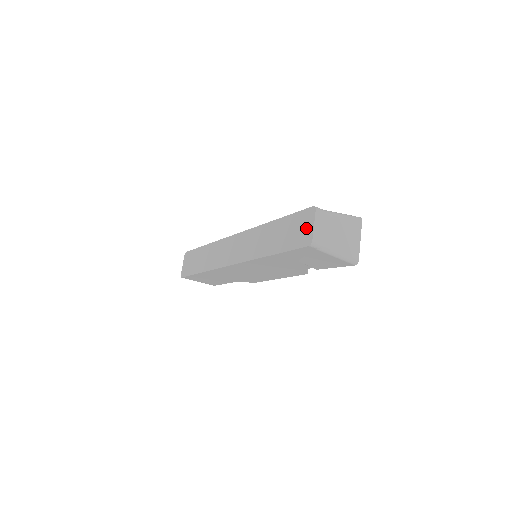
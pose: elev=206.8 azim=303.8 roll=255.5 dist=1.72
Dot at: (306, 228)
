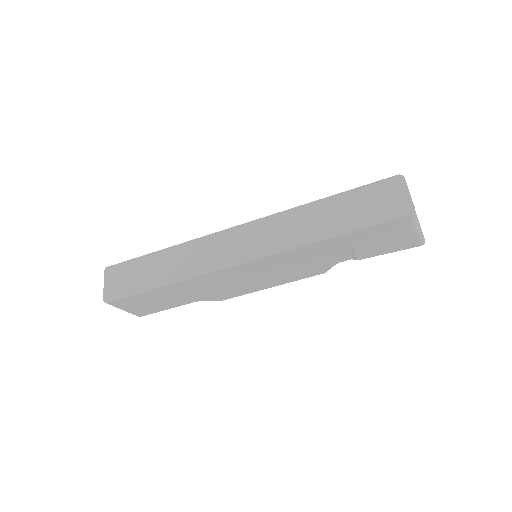
Dot at: (396, 197)
